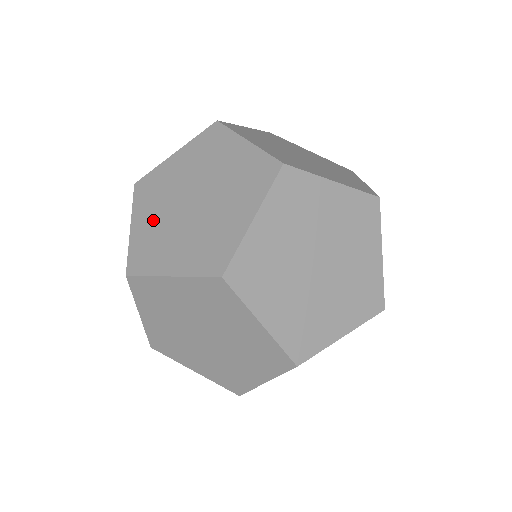
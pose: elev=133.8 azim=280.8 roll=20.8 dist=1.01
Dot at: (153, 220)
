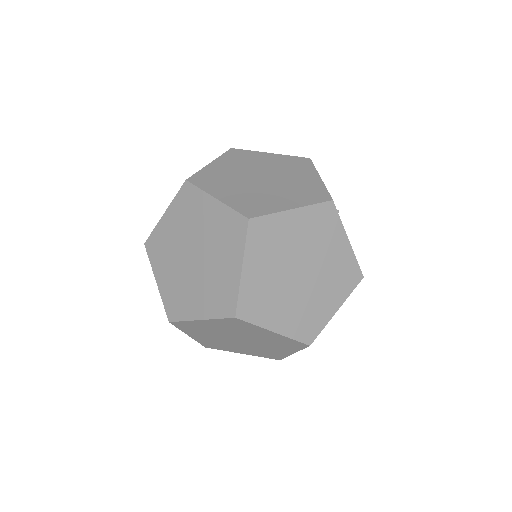
Dot at: (170, 275)
